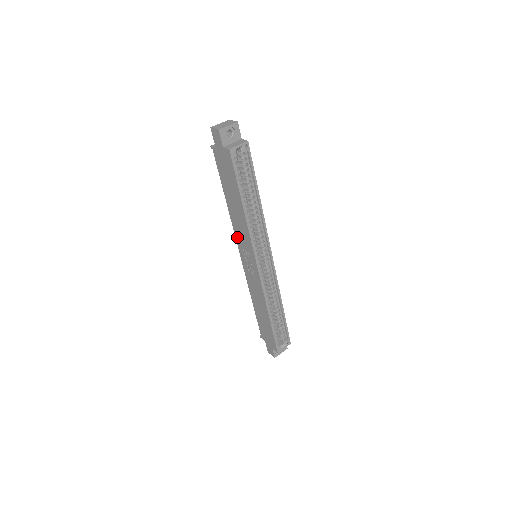
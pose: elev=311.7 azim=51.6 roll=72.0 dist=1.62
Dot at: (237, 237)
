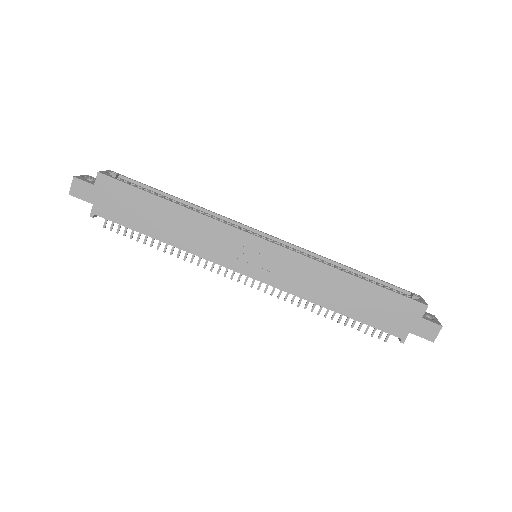
Dot at: (216, 258)
